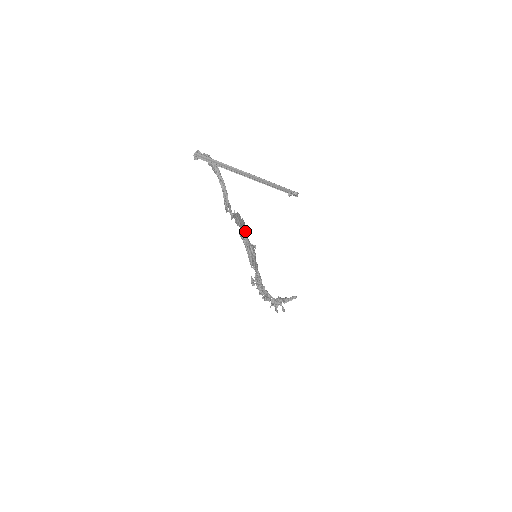
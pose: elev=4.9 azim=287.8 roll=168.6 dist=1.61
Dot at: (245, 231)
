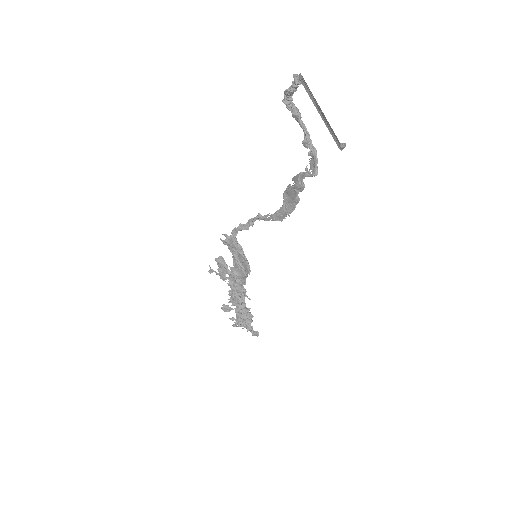
Dot at: (282, 208)
